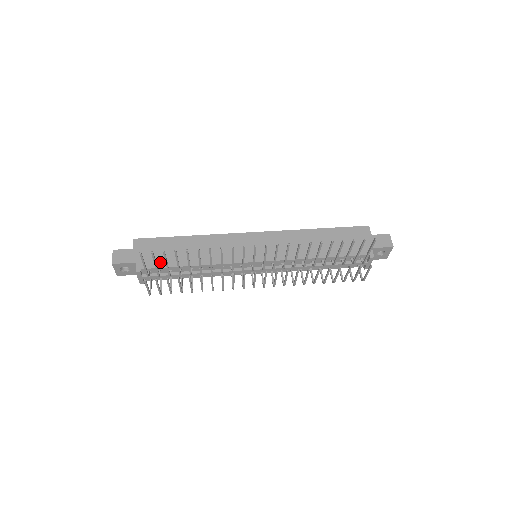
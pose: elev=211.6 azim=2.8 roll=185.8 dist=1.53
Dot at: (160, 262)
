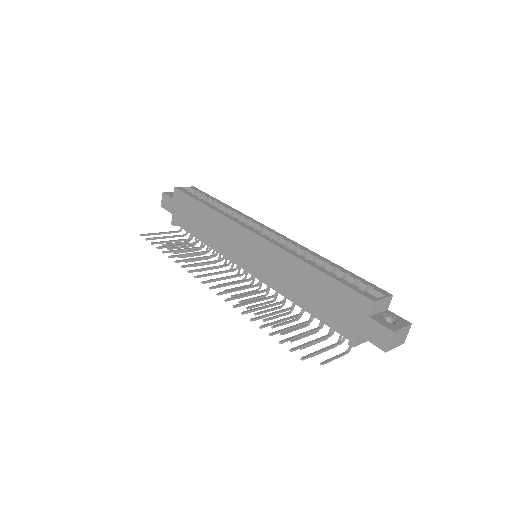
Dot at: (185, 223)
